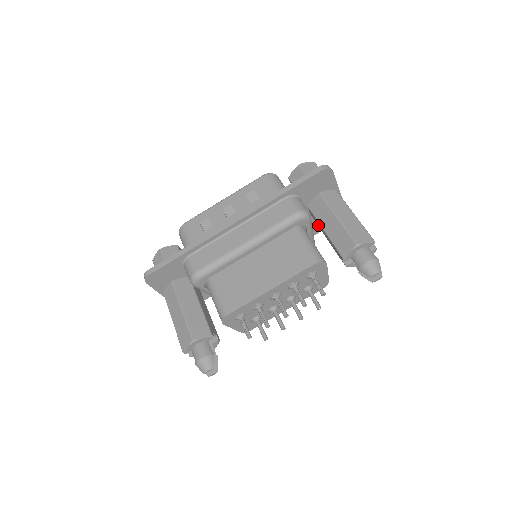
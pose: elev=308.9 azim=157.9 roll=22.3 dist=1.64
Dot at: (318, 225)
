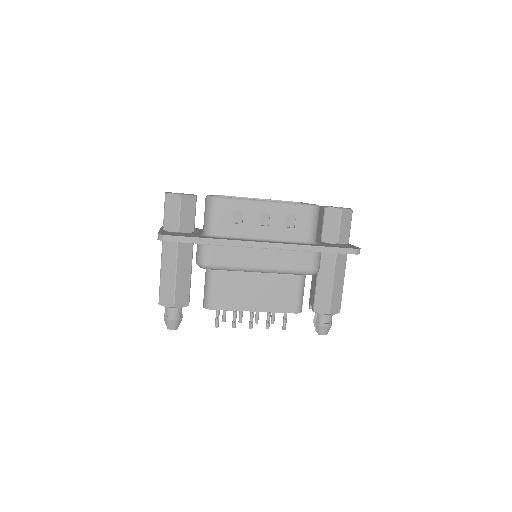
Dot at: occluded
